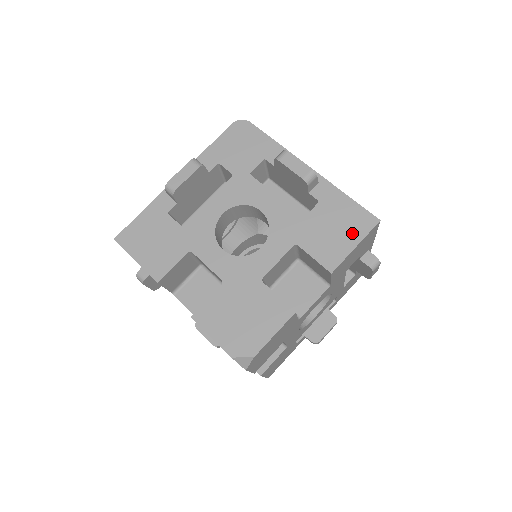
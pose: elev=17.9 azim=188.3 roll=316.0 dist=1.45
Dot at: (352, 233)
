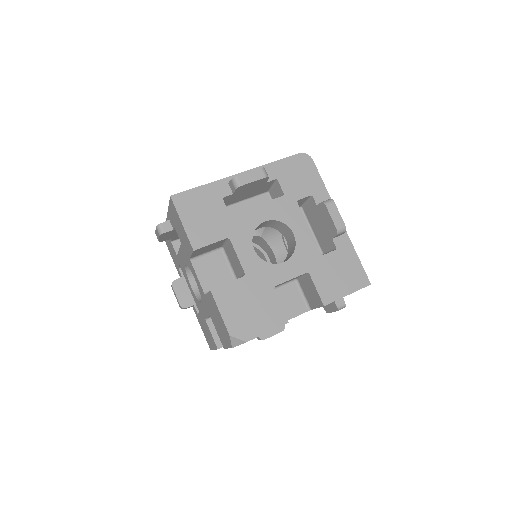
Dot at: (349, 284)
